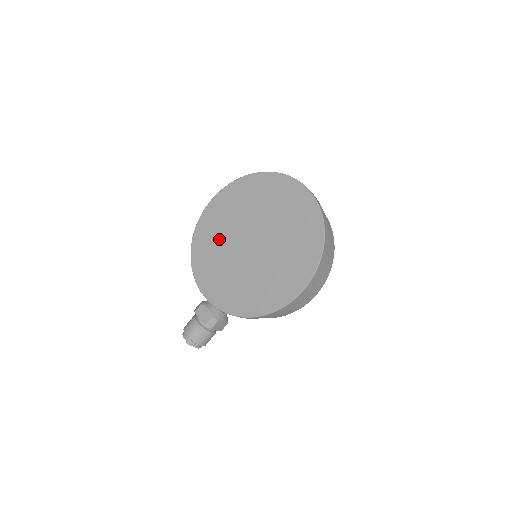
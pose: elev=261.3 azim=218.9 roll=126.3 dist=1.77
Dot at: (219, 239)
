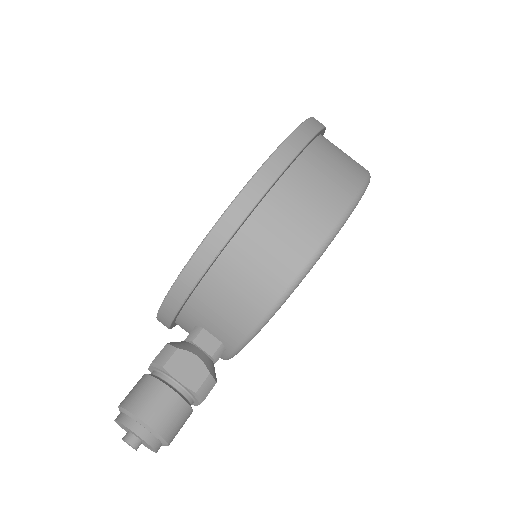
Dot at: occluded
